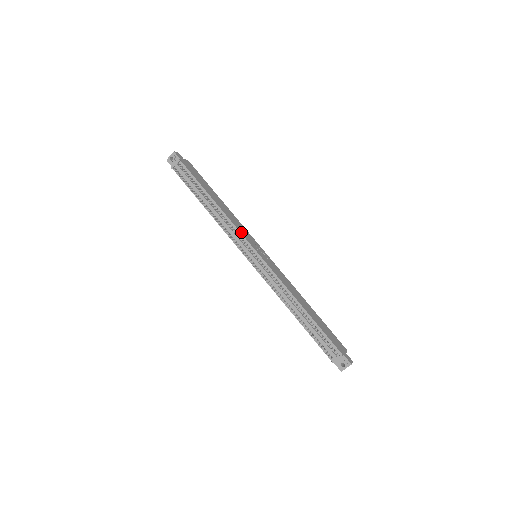
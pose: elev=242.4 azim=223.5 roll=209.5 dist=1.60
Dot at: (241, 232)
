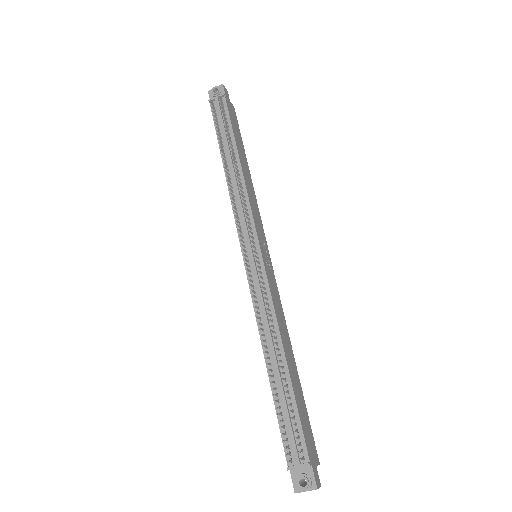
Dot at: (253, 213)
